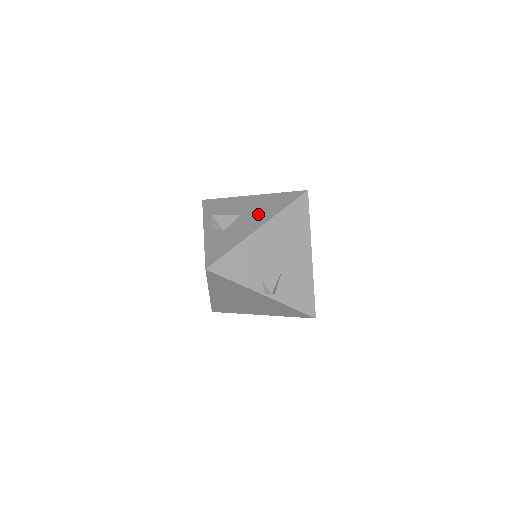
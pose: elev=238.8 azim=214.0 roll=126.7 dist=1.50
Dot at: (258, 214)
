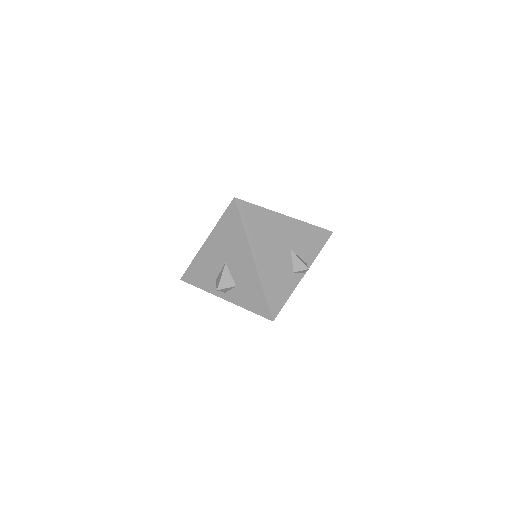
Dot at: (235, 251)
